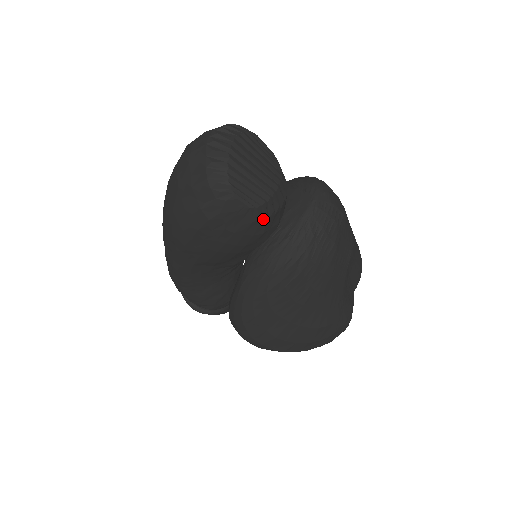
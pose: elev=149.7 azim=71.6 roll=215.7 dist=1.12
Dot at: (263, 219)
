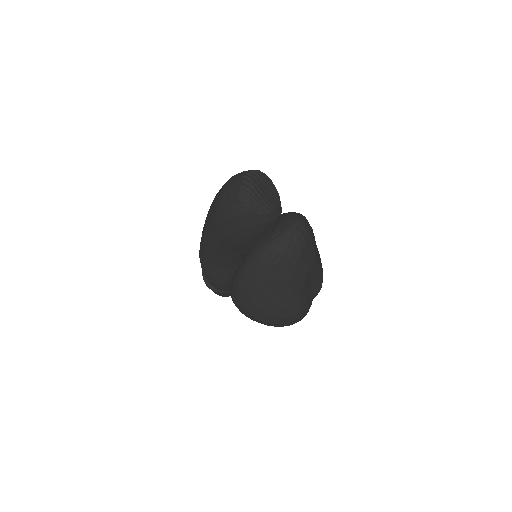
Dot at: (263, 223)
